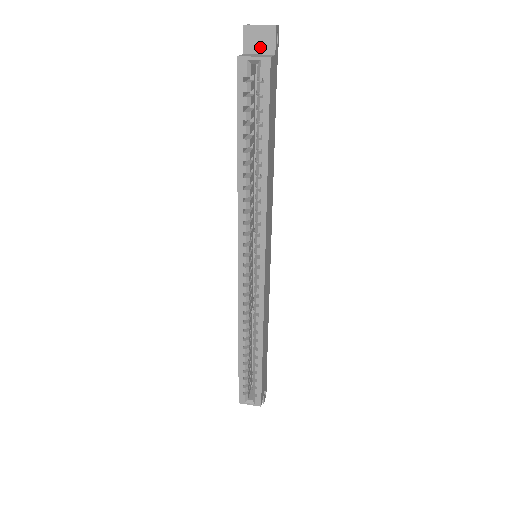
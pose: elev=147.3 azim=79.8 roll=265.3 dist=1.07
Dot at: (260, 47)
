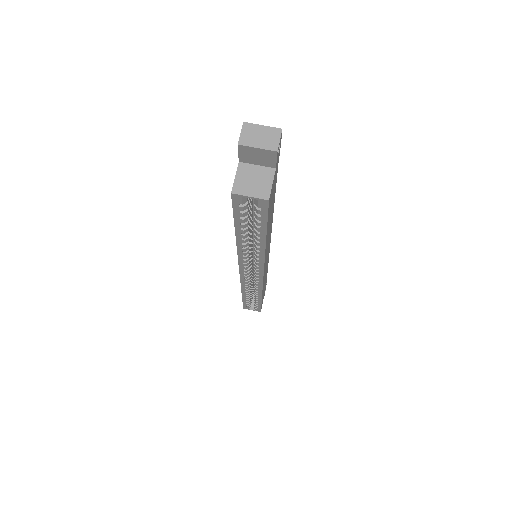
Dot at: (258, 161)
